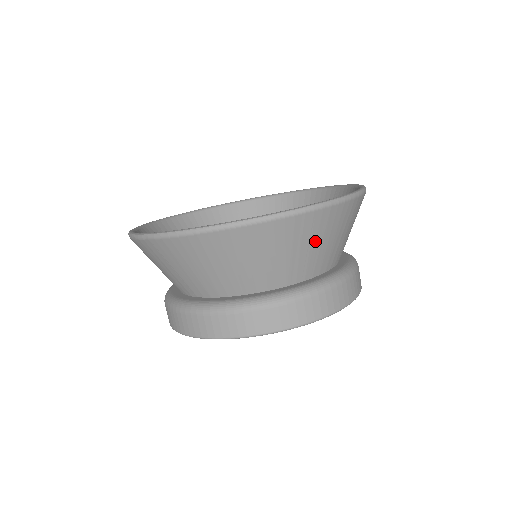
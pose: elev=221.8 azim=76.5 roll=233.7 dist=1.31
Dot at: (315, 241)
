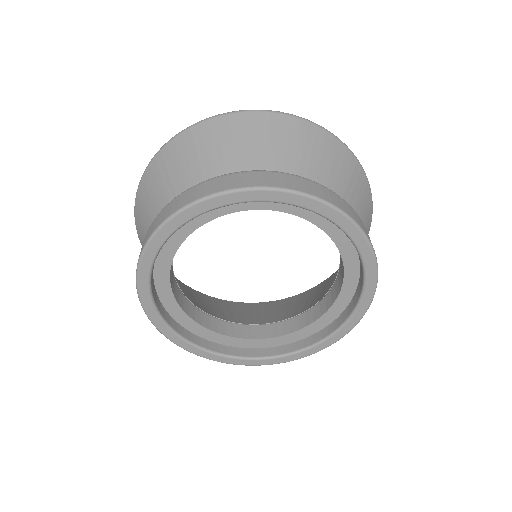
Dot at: (325, 162)
